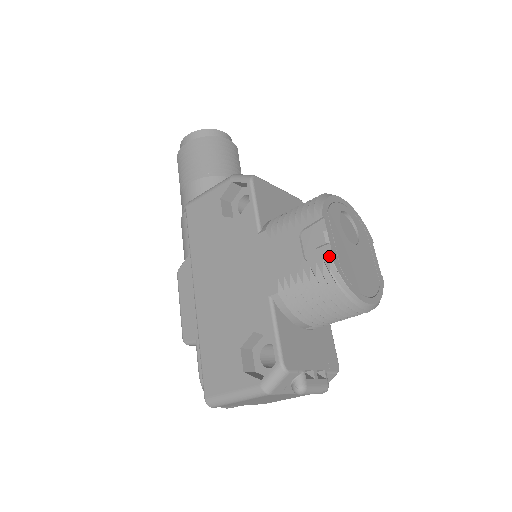
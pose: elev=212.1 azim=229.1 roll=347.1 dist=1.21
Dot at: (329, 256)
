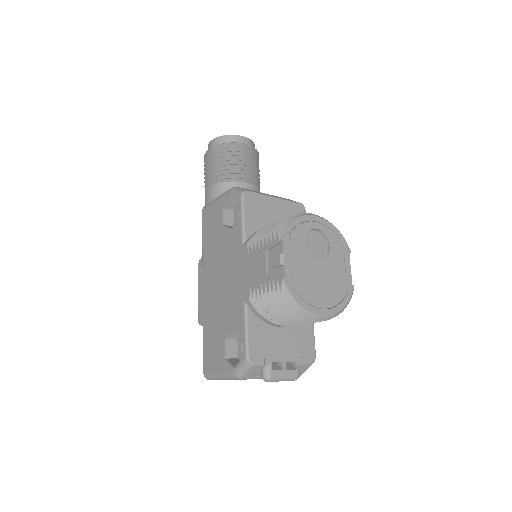
Dot at: (281, 277)
